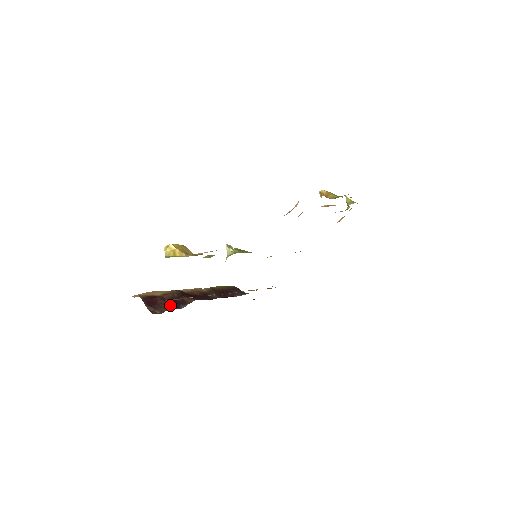
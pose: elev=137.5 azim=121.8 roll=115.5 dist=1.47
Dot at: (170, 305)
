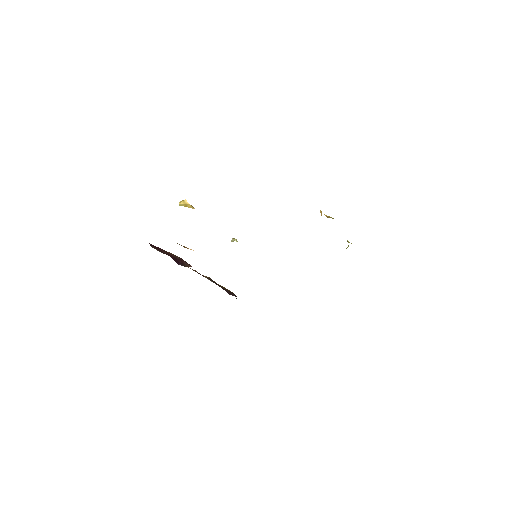
Dot at: occluded
